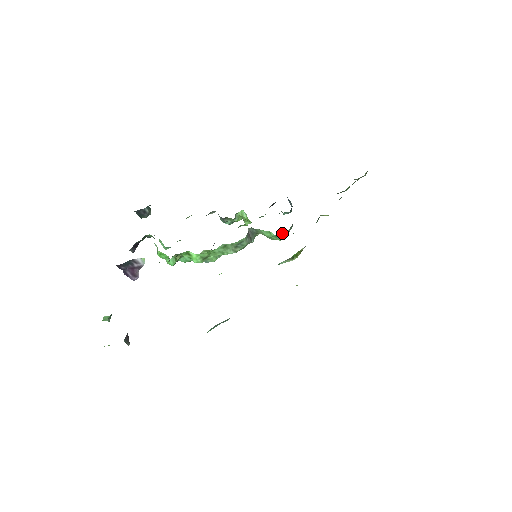
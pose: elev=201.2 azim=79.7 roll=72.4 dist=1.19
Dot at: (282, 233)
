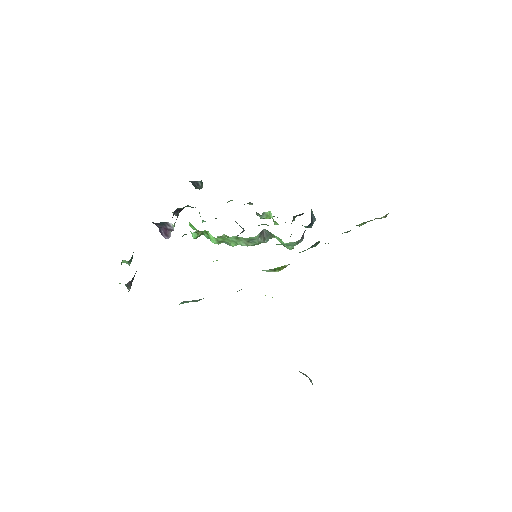
Dot at: (287, 244)
